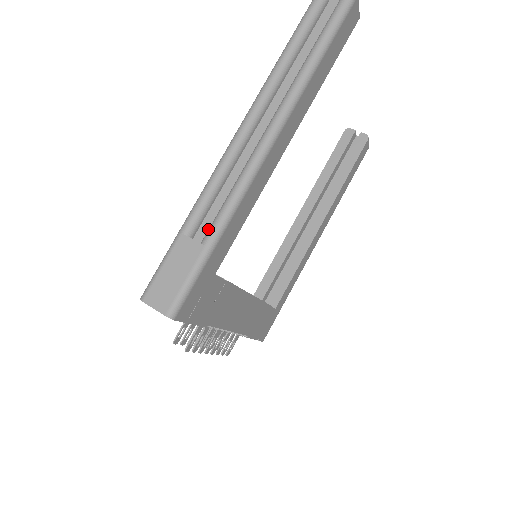
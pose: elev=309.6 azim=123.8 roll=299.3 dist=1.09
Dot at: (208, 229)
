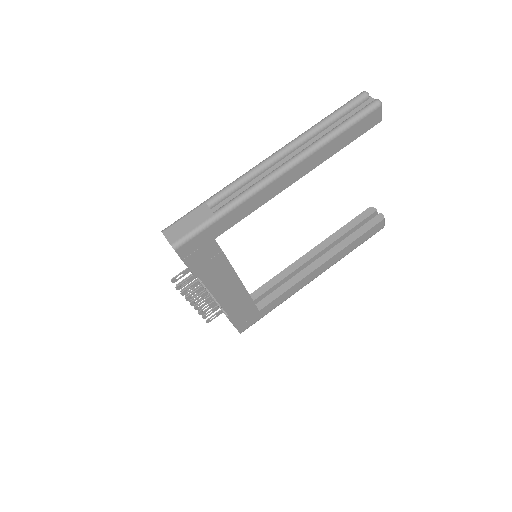
Dot at: occluded
